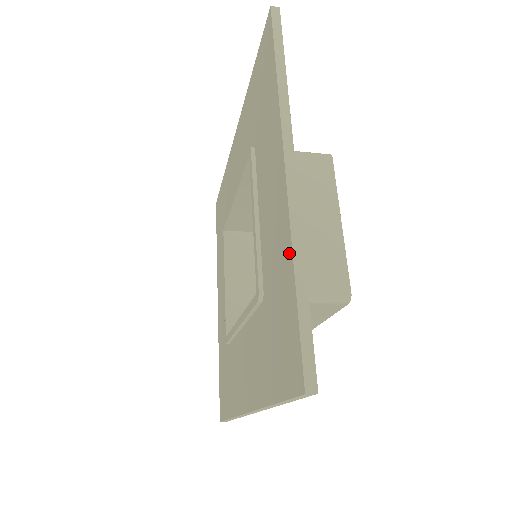
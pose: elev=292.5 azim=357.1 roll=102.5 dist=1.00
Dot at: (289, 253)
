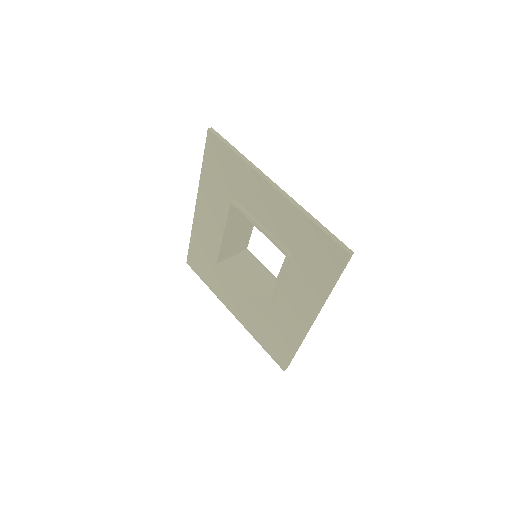
Dot at: (302, 217)
